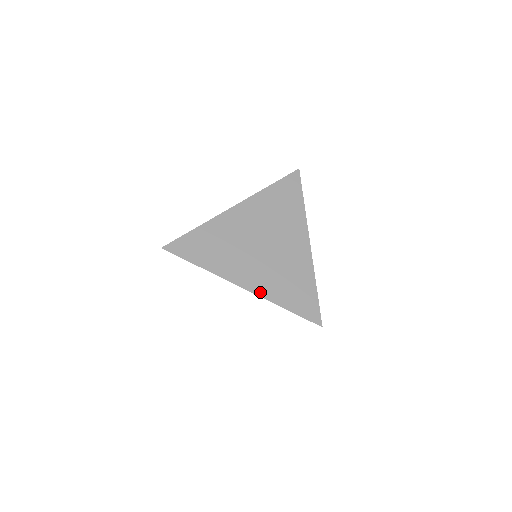
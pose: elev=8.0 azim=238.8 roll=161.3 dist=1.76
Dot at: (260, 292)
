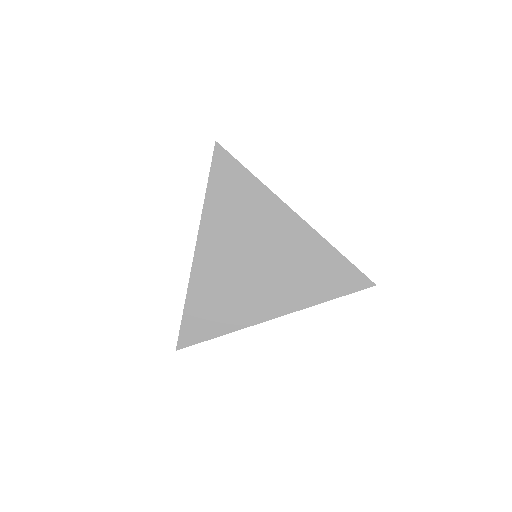
Dot at: (312, 229)
